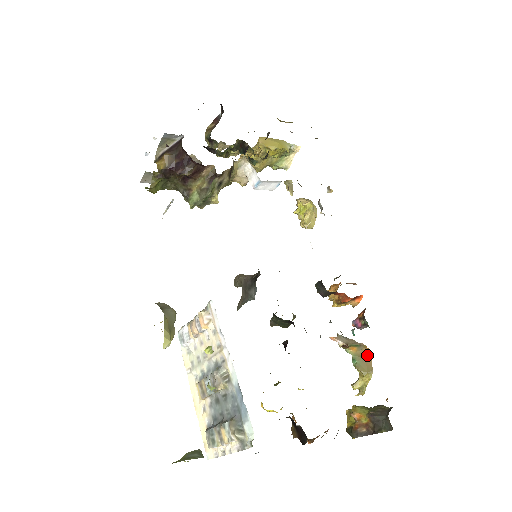
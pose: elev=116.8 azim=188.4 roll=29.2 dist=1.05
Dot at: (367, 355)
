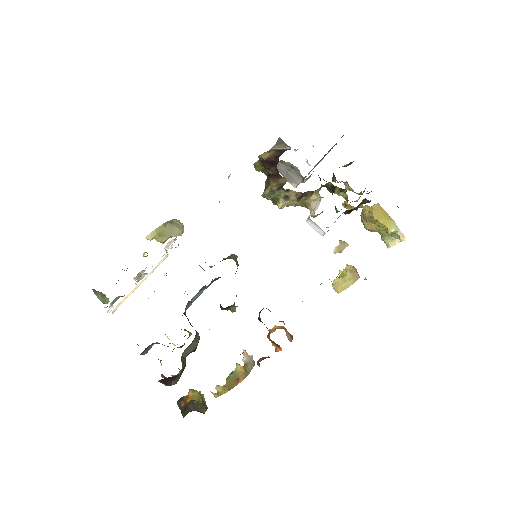
Dot at: (240, 379)
